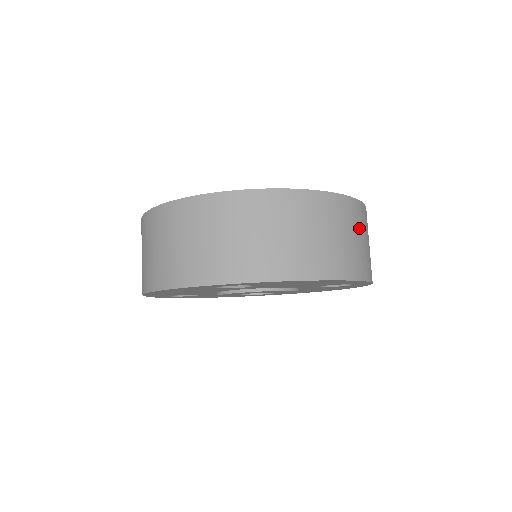
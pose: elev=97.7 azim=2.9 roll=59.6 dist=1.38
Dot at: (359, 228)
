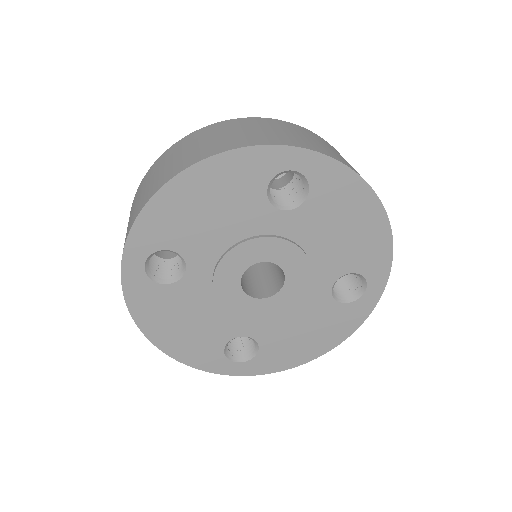
Dot at: occluded
